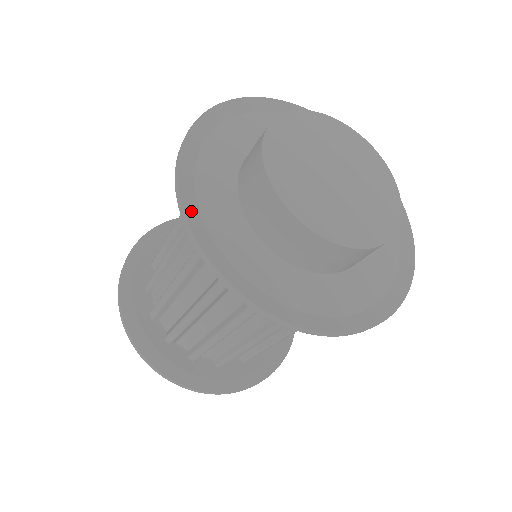
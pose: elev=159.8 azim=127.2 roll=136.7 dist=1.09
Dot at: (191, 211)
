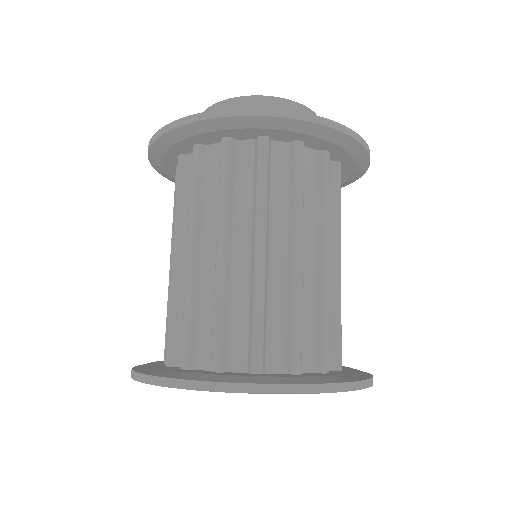
Dot at: occluded
